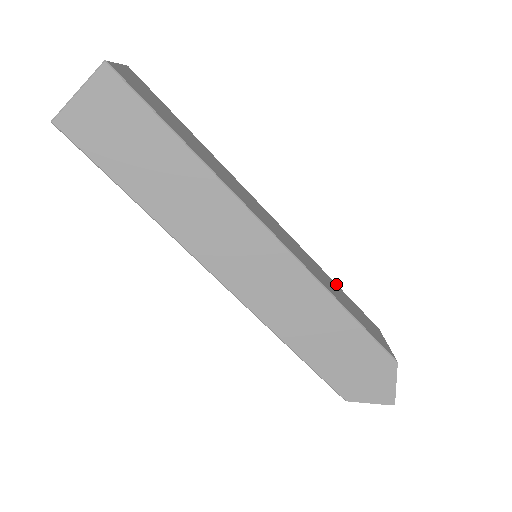
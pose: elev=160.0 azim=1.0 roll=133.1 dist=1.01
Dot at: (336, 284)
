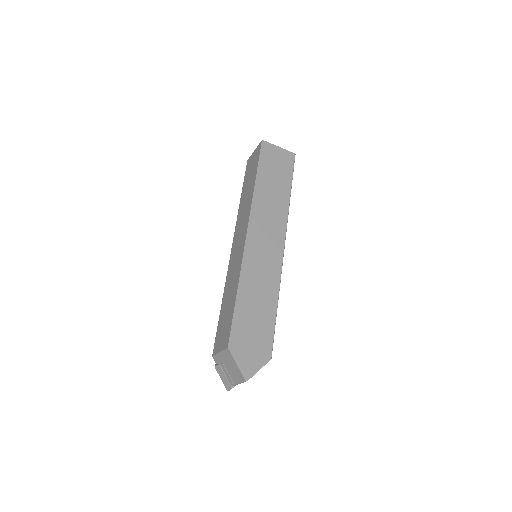
Dot at: occluded
